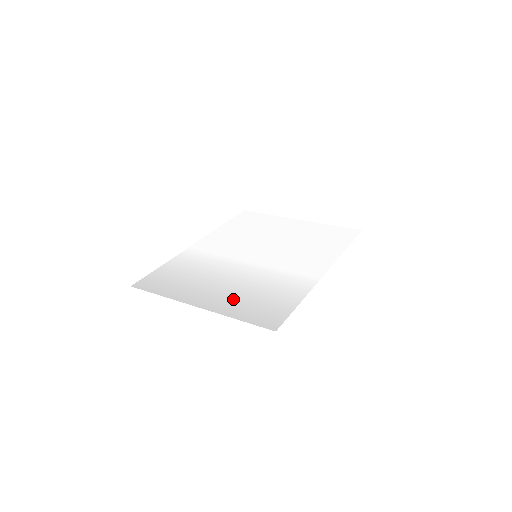
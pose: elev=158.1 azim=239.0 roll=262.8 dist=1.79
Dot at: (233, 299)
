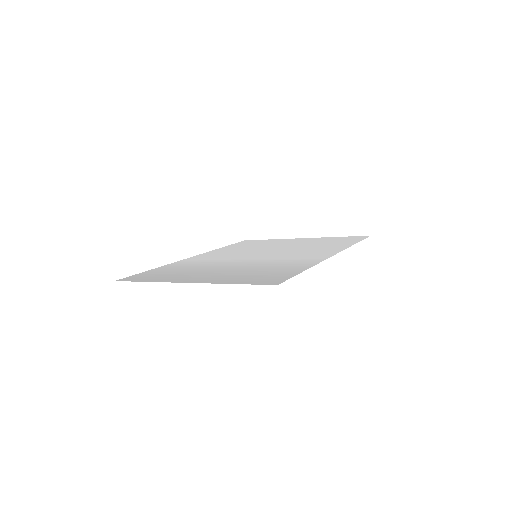
Dot at: (229, 275)
